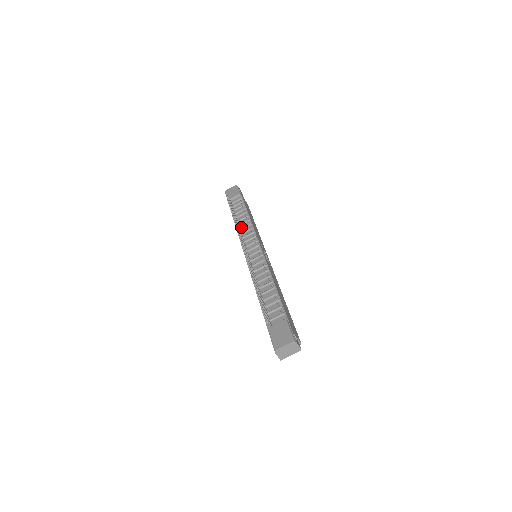
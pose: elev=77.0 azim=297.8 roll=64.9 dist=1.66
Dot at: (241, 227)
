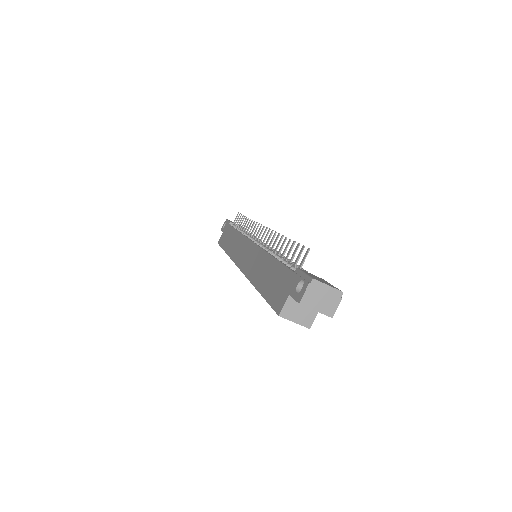
Dot at: occluded
